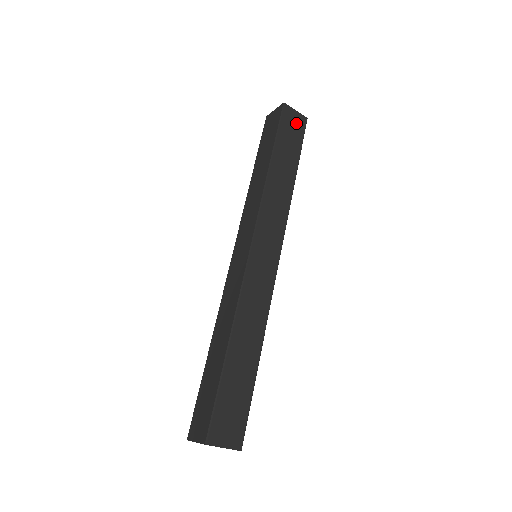
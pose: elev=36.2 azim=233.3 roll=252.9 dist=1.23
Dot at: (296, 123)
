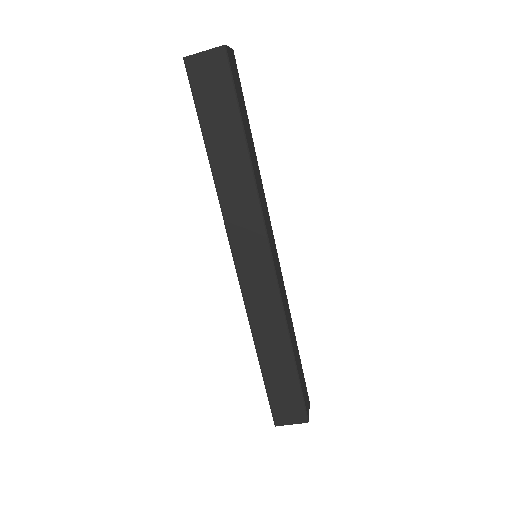
Dot at: (213, 71)
